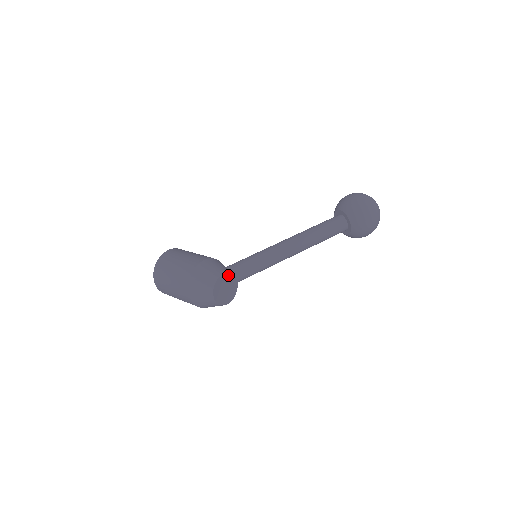
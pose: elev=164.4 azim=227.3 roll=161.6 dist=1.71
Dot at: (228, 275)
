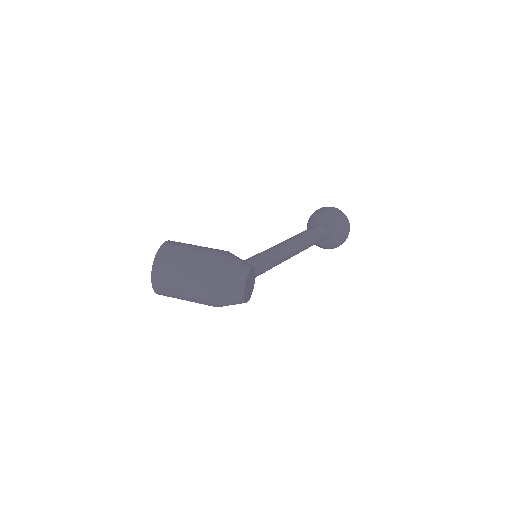
Dot at: (253, 269)
